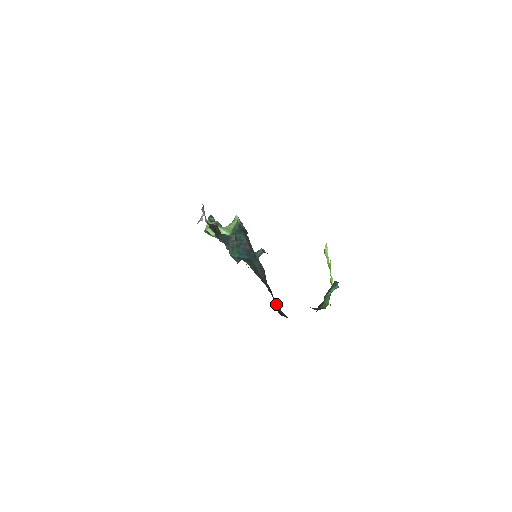
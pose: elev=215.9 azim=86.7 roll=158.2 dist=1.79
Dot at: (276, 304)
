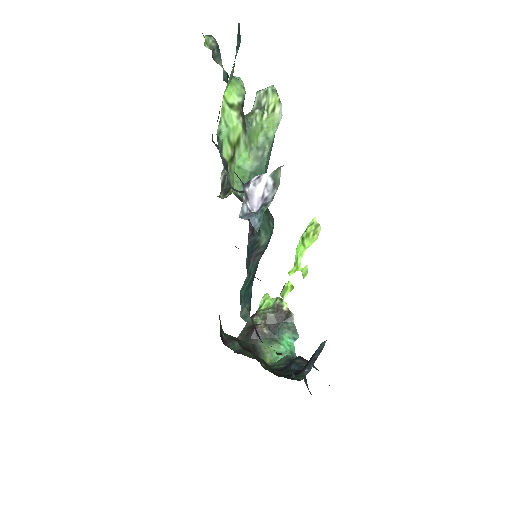
Dot at: occluded
